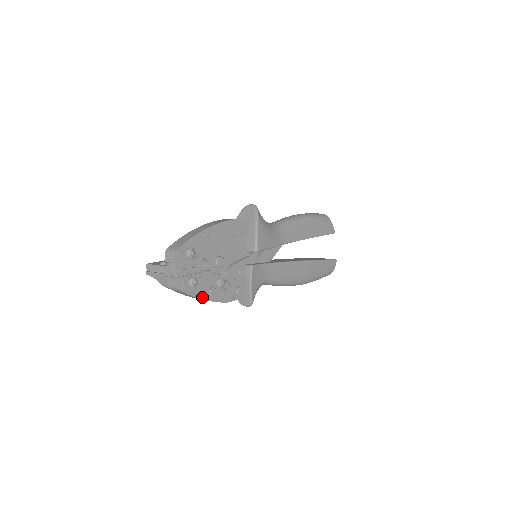
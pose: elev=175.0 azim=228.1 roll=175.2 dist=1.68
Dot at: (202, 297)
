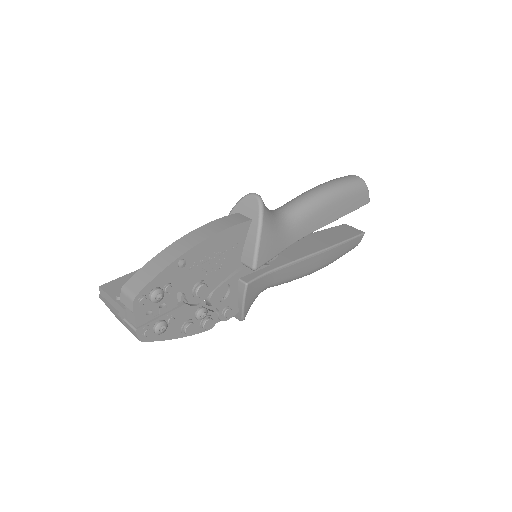
Dot at: (174, 336)
